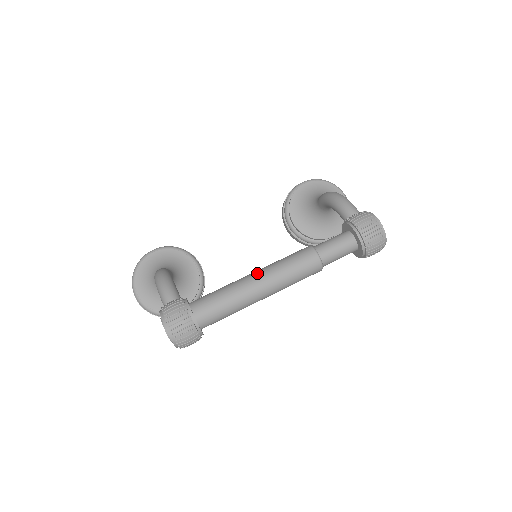
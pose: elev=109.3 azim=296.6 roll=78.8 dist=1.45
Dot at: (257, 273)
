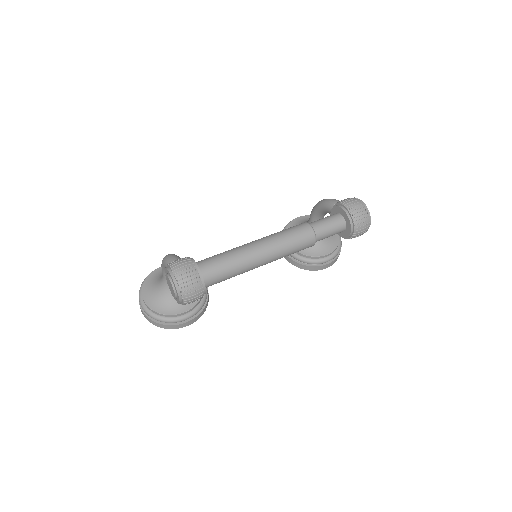
Dot at: (256, 240)
